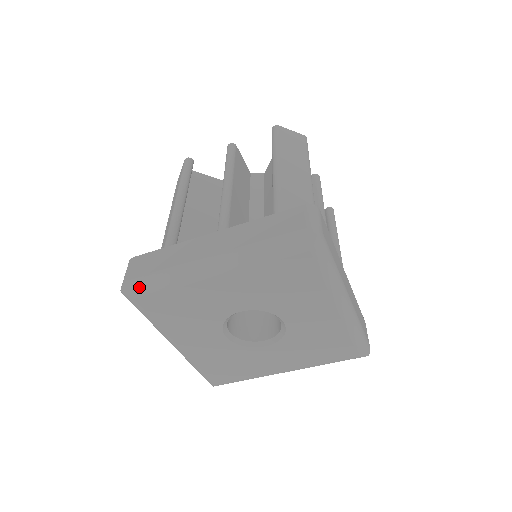
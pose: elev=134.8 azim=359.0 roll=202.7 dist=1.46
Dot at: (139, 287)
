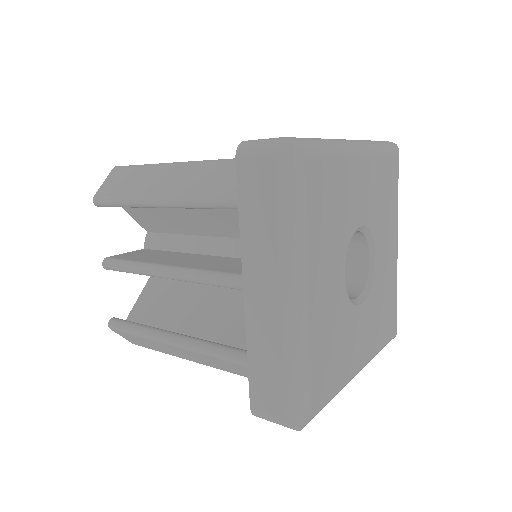
Dot at: (308, 143)
